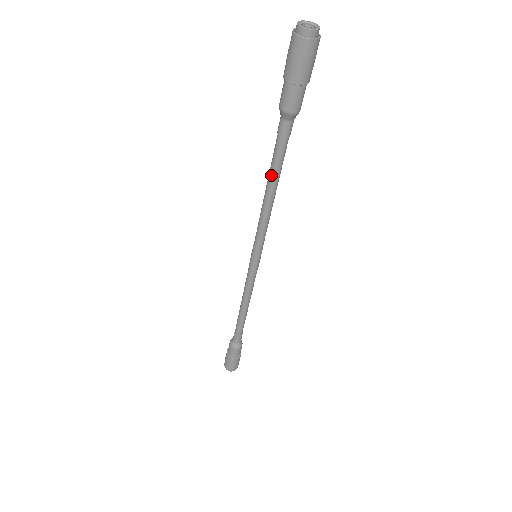
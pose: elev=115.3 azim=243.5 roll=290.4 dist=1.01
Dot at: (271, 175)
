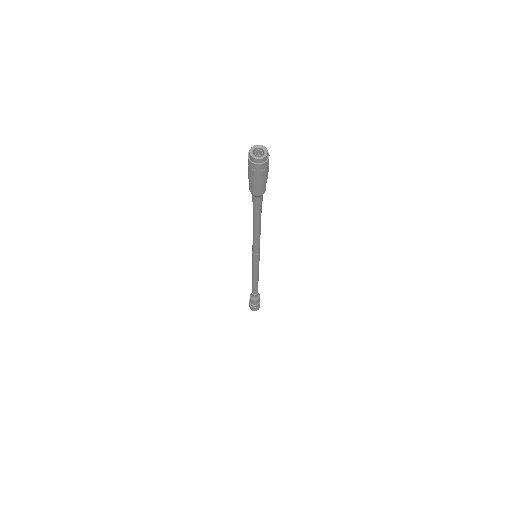
Dot at: (255, 222)
